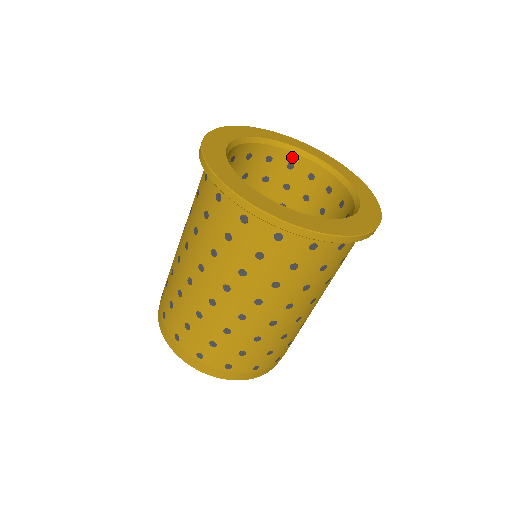
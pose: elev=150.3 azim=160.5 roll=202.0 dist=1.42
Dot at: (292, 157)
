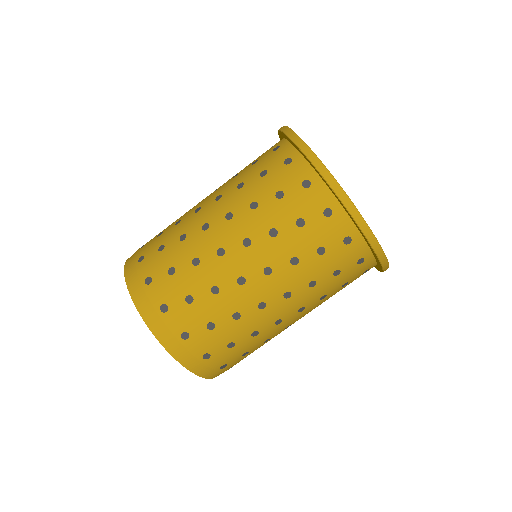
Dot at: occluded
